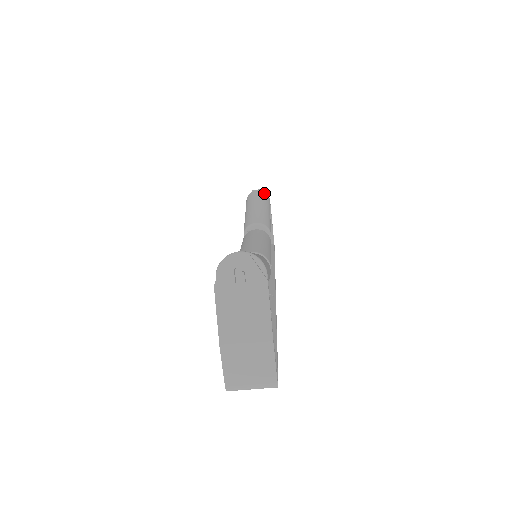
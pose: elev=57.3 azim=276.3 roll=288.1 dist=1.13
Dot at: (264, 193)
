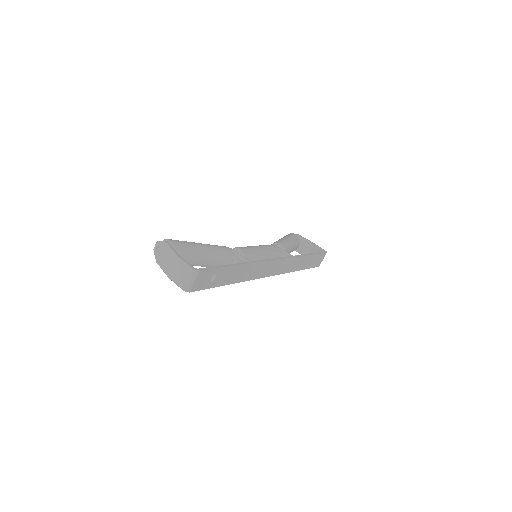
Dot at: (288, 234)
